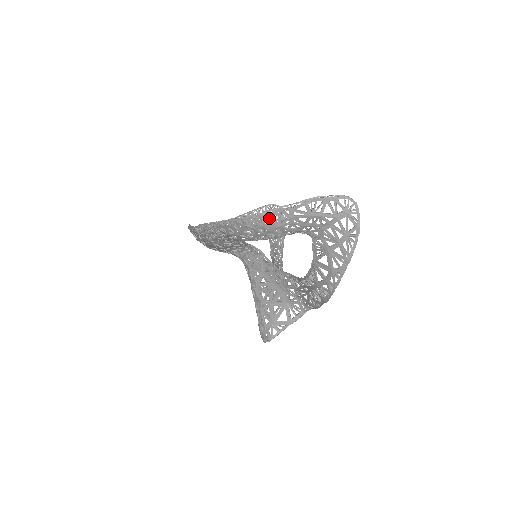
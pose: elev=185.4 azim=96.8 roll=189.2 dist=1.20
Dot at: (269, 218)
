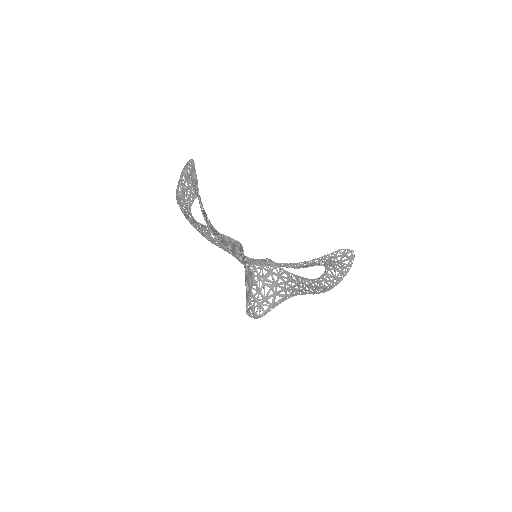
Dot at: (178, 191)
